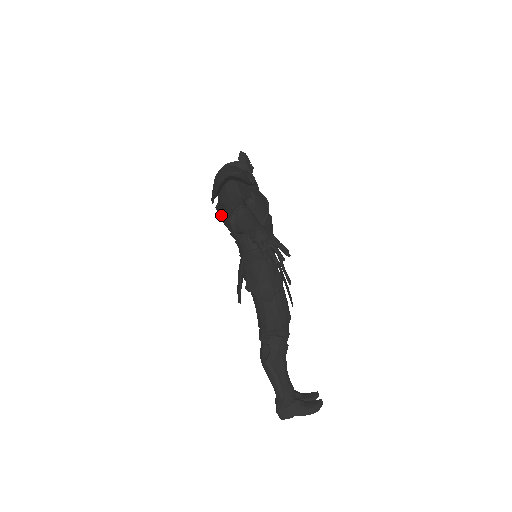
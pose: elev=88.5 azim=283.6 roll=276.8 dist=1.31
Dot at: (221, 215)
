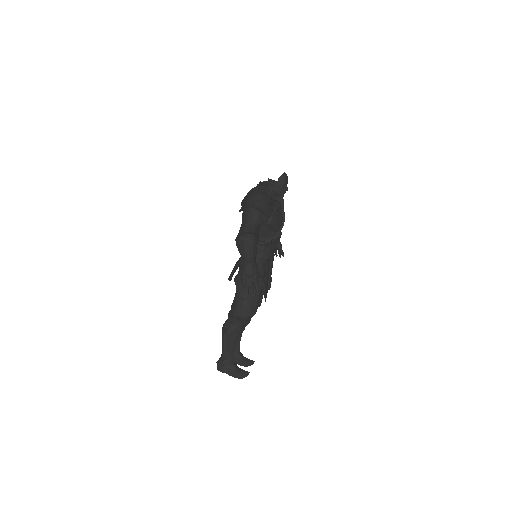
Dot at: occluded
